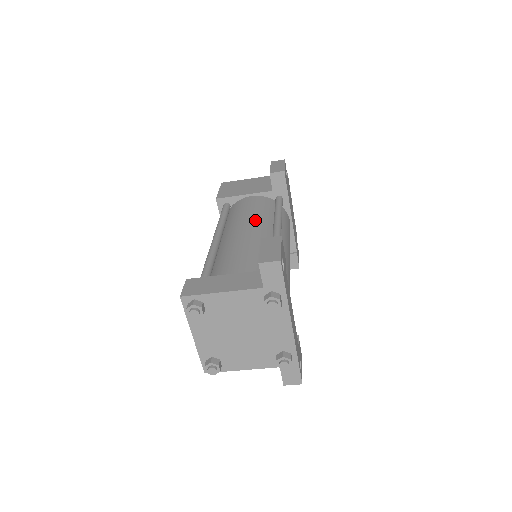
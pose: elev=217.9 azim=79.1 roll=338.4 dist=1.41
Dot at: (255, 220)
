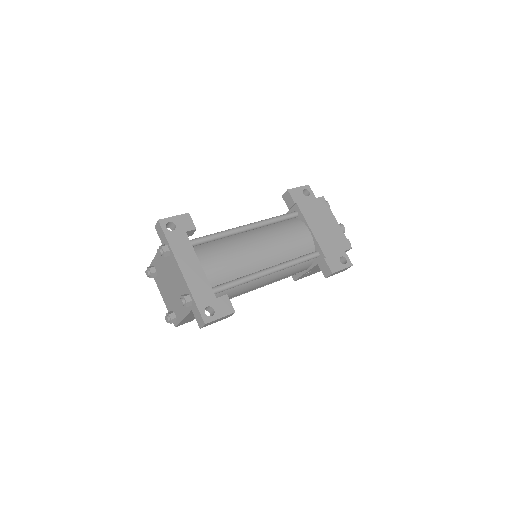
Dot at: occluded
